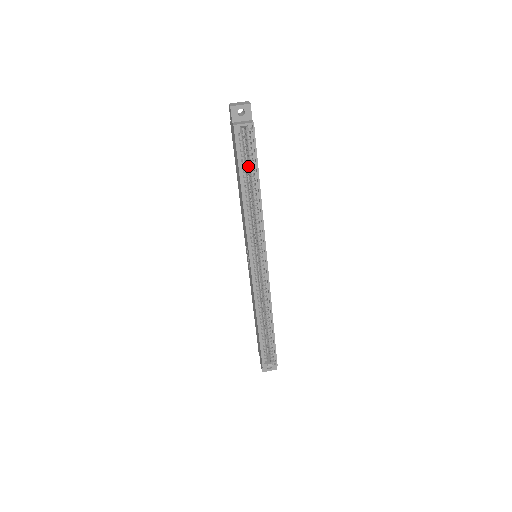
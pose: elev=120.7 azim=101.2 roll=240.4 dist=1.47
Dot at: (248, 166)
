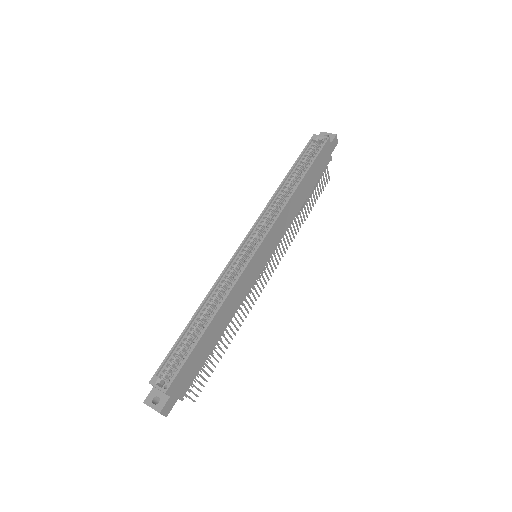
Dot at: occluded
